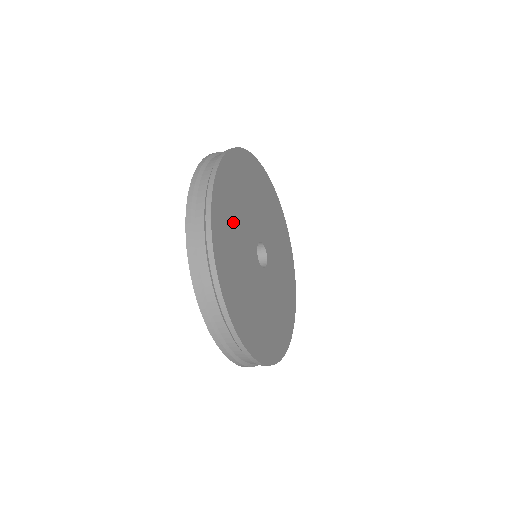
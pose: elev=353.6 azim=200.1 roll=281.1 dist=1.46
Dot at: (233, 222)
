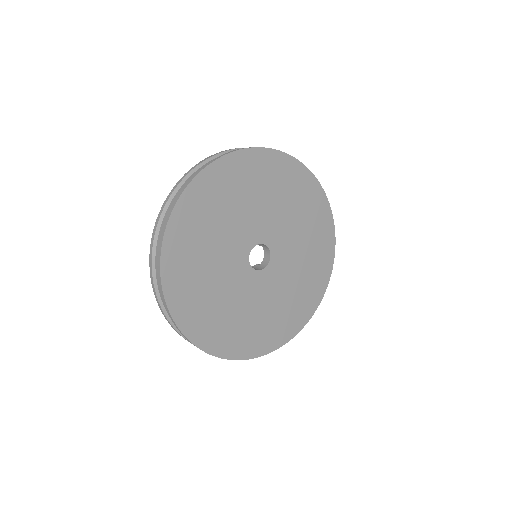
Dot at: (215, 217)
